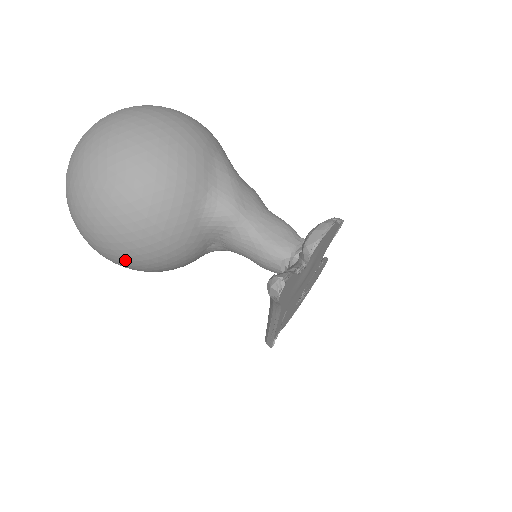
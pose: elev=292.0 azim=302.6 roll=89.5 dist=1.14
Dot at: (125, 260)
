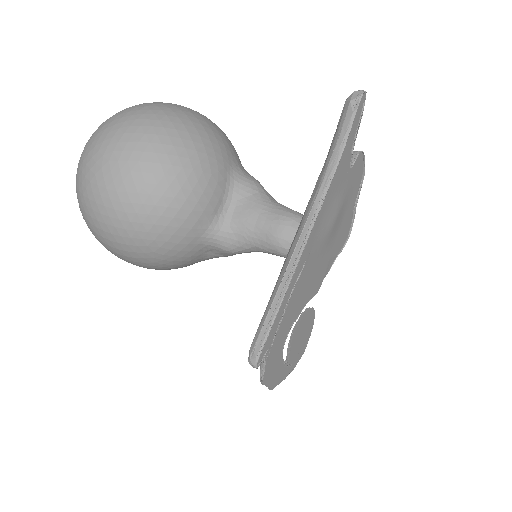
Dot at: (143, 160)
